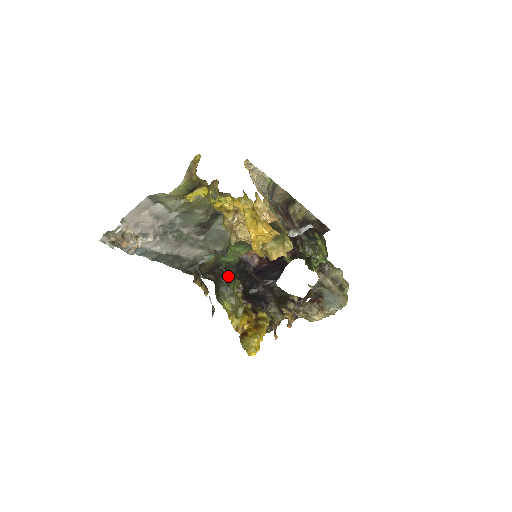
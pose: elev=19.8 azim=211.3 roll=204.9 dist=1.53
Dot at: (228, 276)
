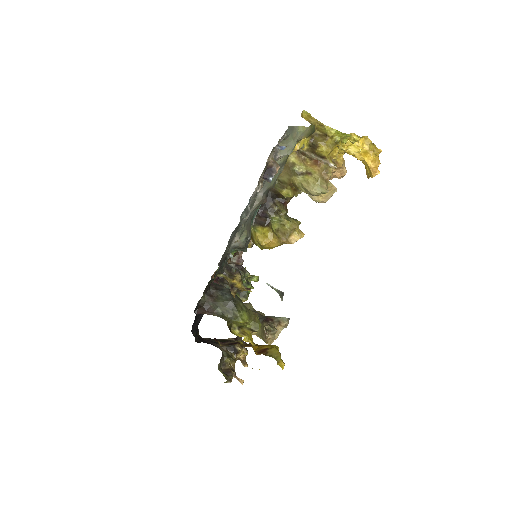
Dot at: occluded
